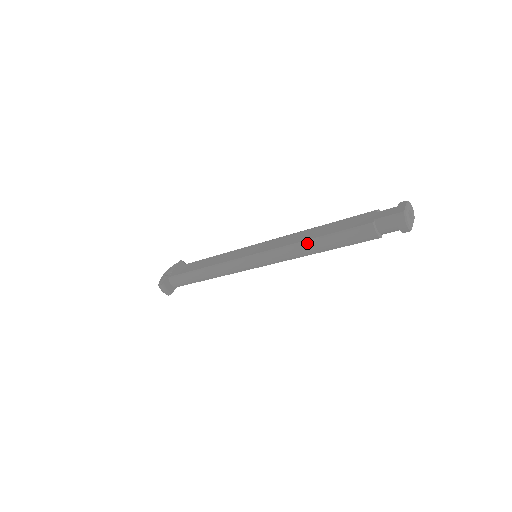
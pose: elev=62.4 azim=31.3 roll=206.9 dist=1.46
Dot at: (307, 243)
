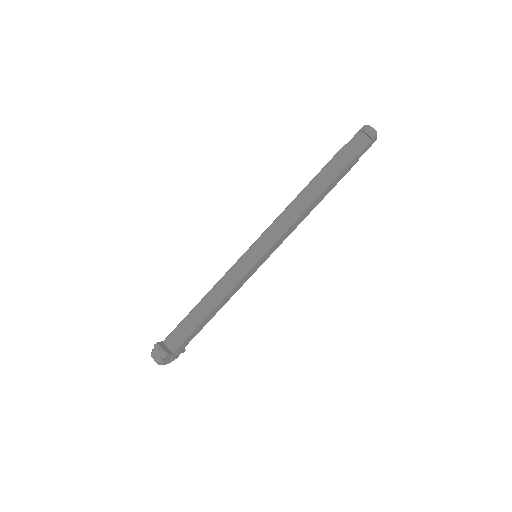
Dot at: (299, 195)
